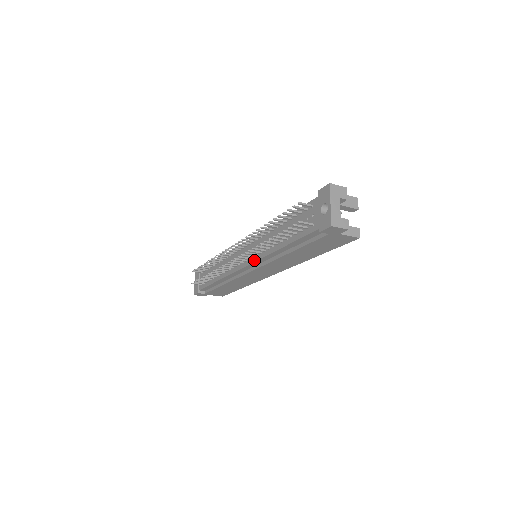
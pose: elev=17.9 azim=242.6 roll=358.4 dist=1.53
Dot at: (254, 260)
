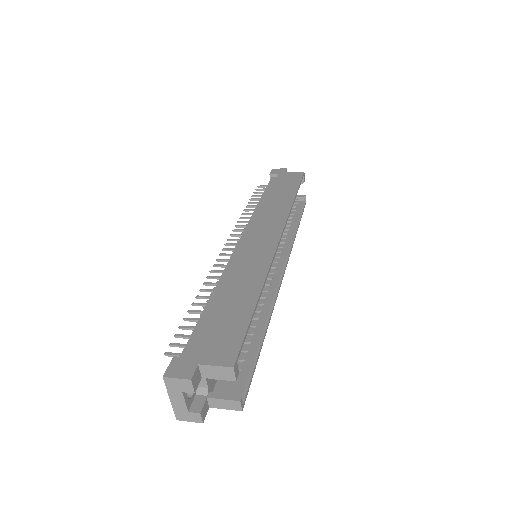
Dot at: occluded
